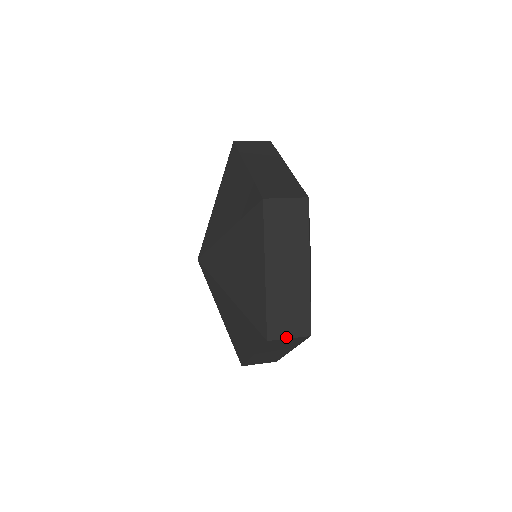
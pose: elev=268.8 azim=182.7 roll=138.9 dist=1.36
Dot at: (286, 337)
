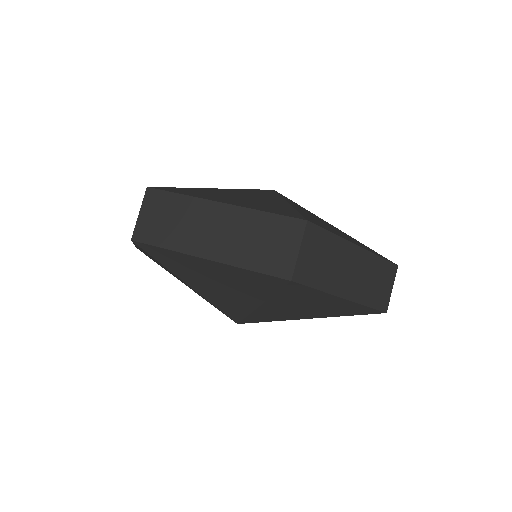
Dot at: (390, 292)
